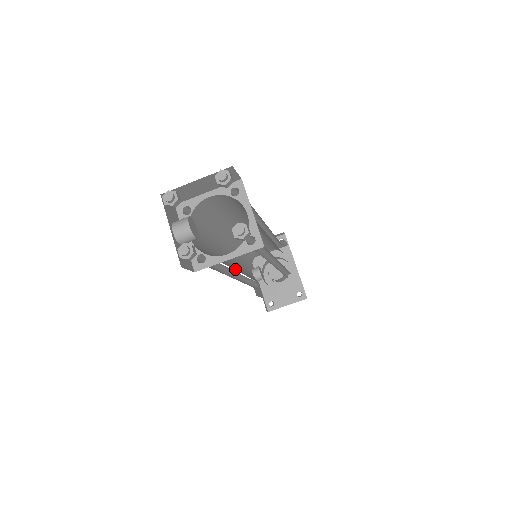
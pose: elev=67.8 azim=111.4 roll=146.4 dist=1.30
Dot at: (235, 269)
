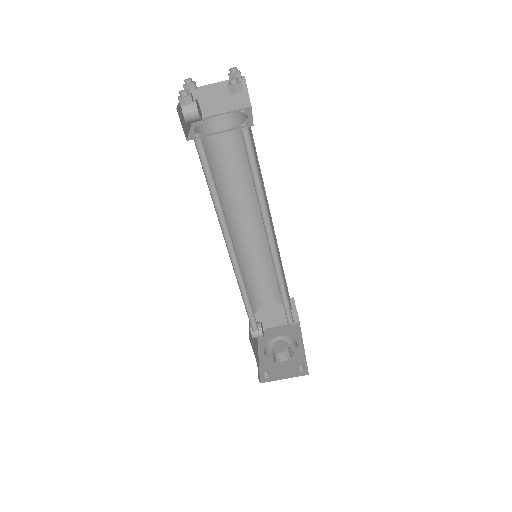
Dot at: (230, 244)
